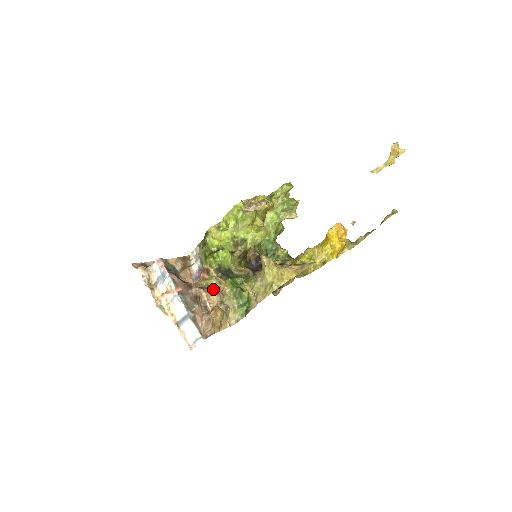
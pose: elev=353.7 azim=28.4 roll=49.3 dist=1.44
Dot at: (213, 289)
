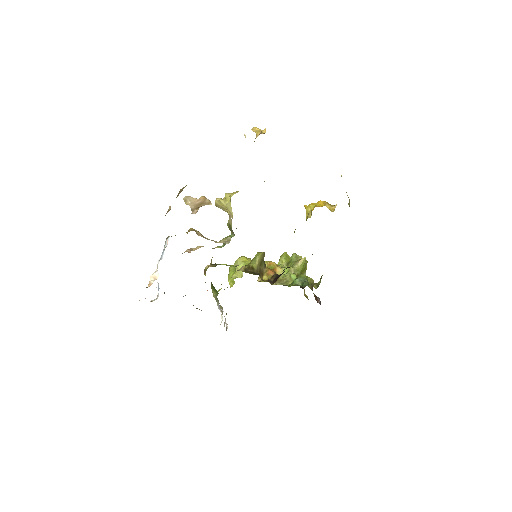
Dot at: occluded
